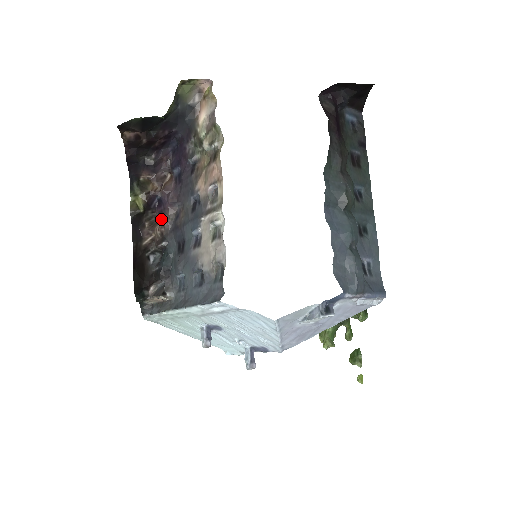
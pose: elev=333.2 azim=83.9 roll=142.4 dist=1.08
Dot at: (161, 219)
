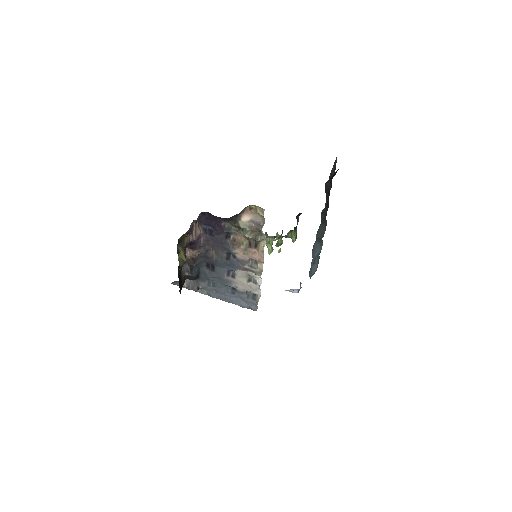
Dot at: (190, 250)
